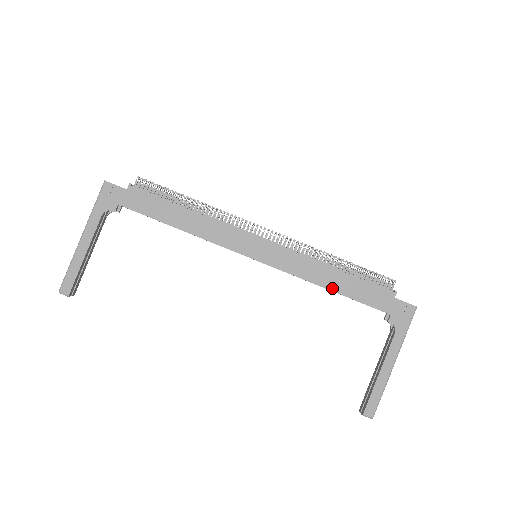
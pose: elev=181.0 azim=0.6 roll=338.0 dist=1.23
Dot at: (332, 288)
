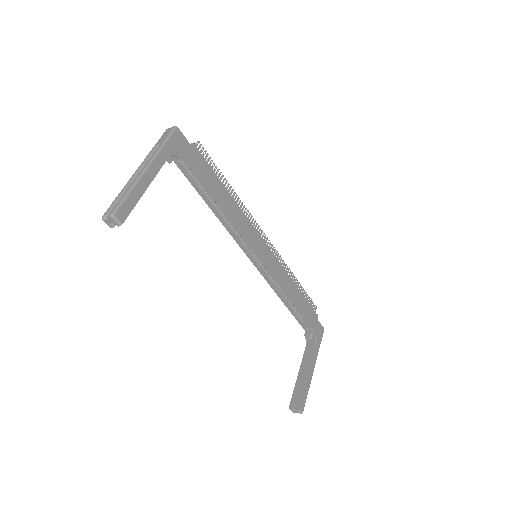
Dot at: (294, 300)
